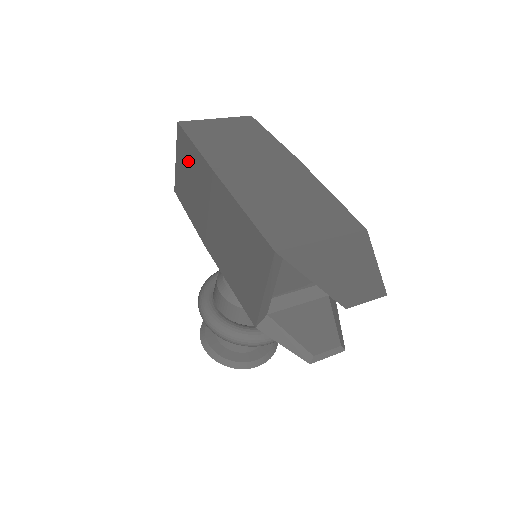
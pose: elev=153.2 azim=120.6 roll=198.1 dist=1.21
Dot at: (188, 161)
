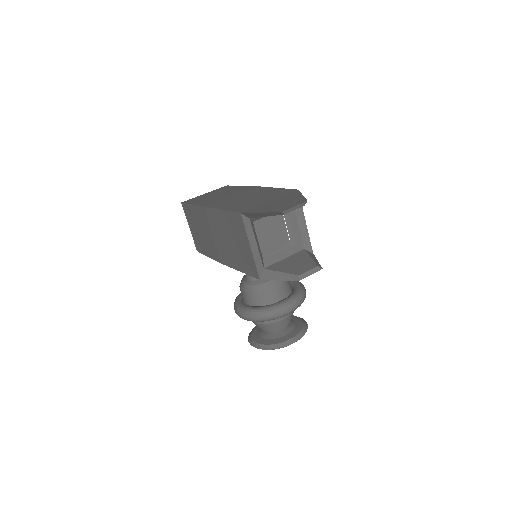
Dot at: (194, 219)
